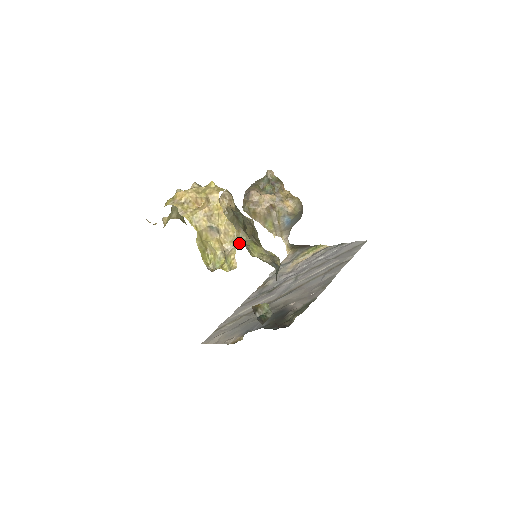
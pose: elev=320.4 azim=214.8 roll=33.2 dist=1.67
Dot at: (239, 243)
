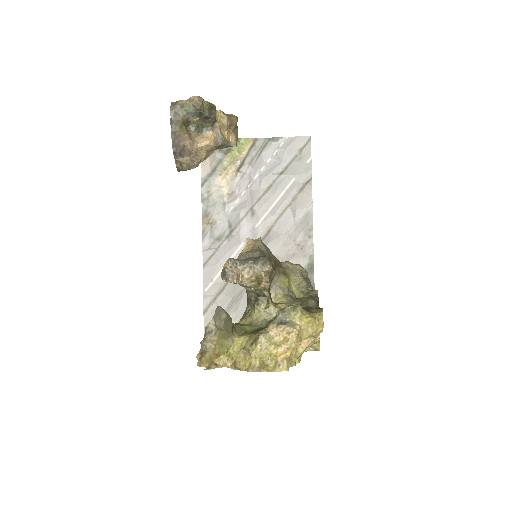
Dot at: (281, 293)
